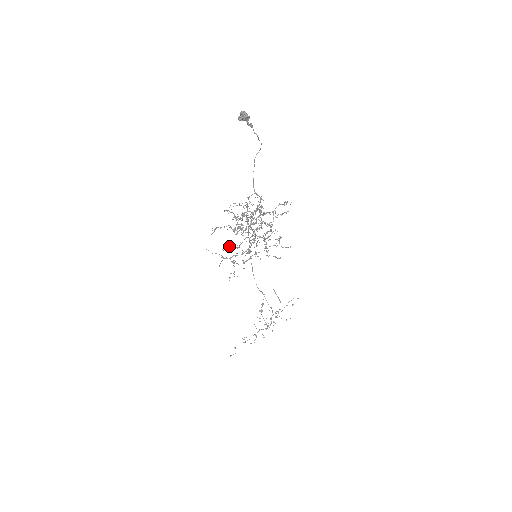
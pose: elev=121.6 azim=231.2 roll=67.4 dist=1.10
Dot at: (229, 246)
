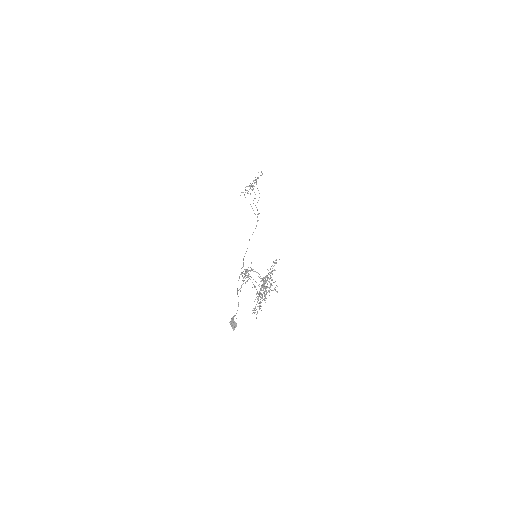
Dot at: occluded
